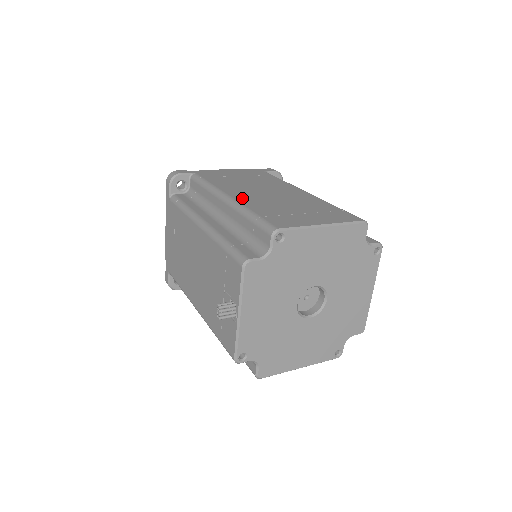
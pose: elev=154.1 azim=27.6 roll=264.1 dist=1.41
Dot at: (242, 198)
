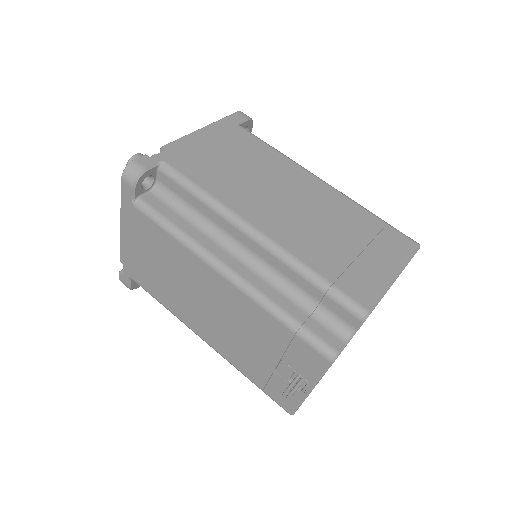
Dot at: (277, 232)
